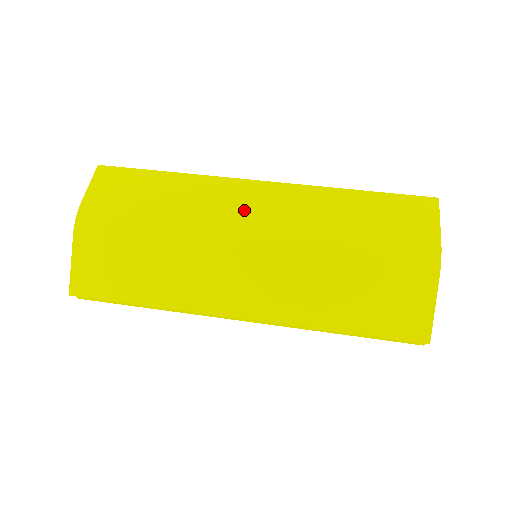
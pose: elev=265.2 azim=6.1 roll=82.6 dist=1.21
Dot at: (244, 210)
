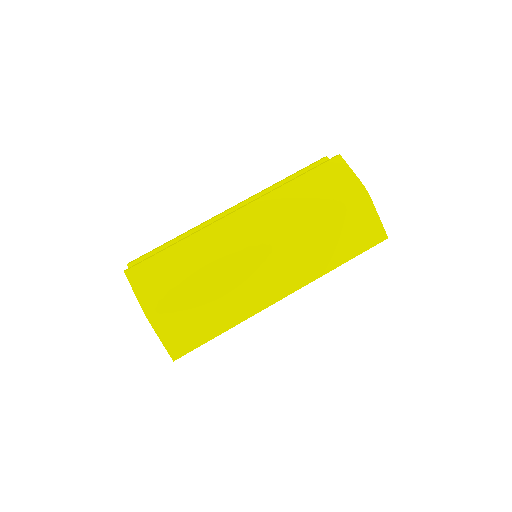
Dot at: (242, 236)
